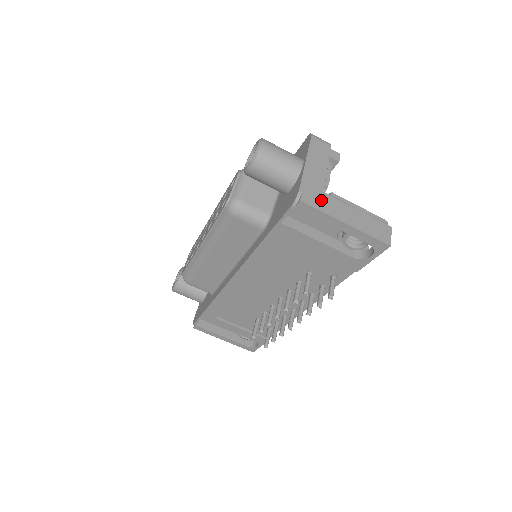
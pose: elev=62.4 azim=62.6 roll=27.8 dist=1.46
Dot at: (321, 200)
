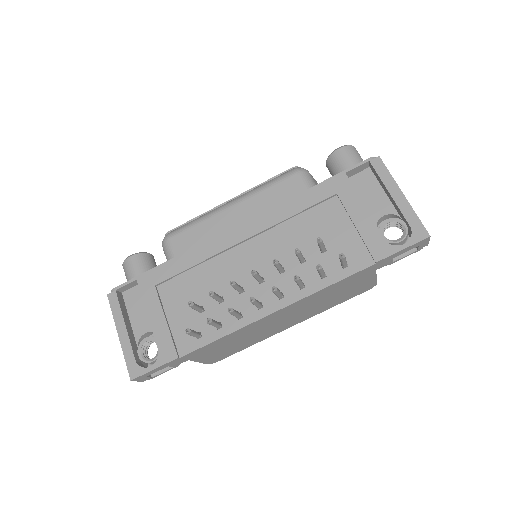
Dot at: occluded
